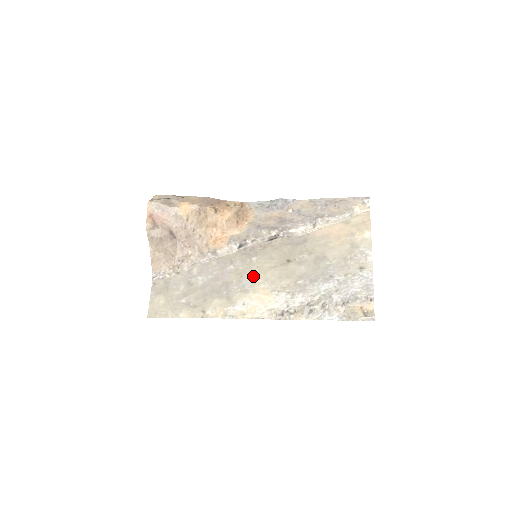
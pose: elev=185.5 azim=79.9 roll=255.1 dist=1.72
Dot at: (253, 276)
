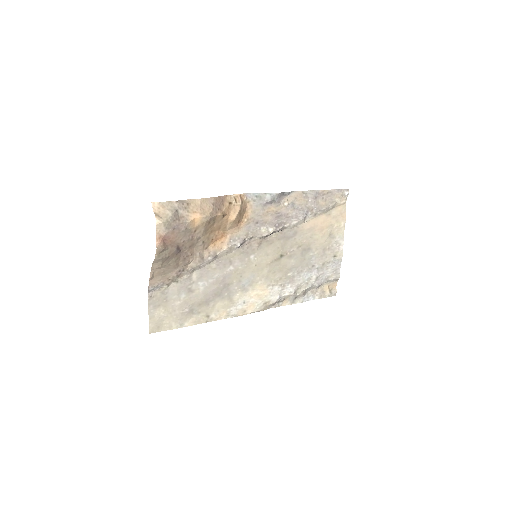
Dot at: (252, 275)
